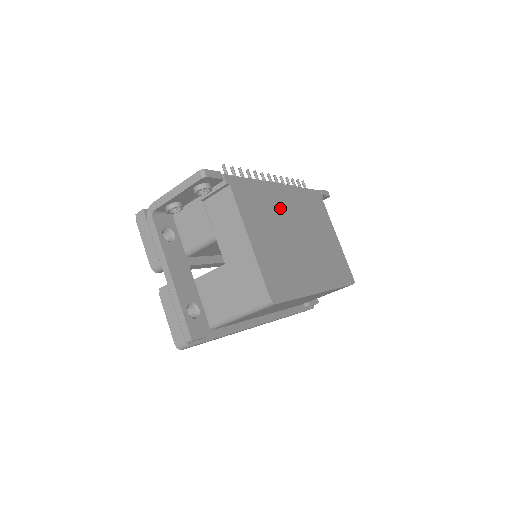
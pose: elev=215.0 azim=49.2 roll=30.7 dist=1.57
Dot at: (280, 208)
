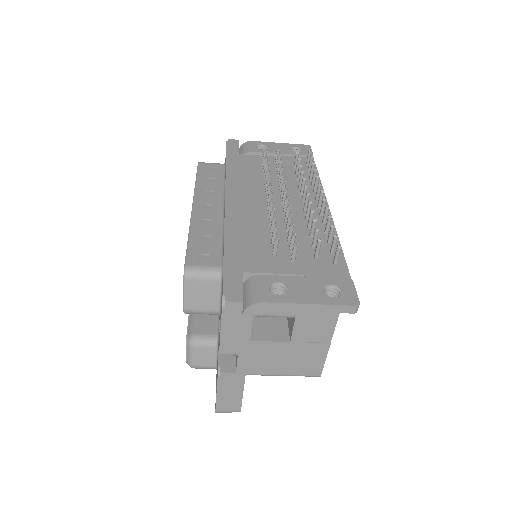
Dot at: occluded
